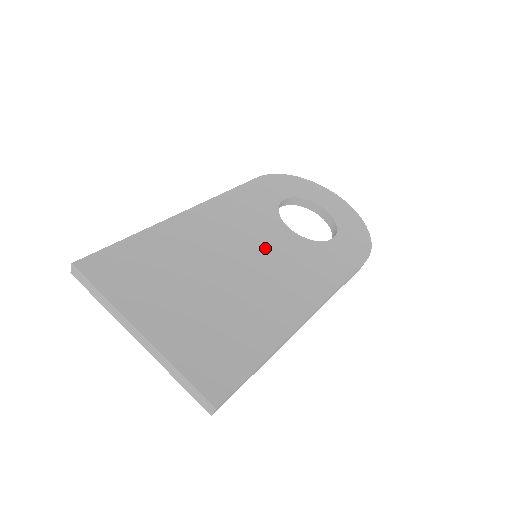
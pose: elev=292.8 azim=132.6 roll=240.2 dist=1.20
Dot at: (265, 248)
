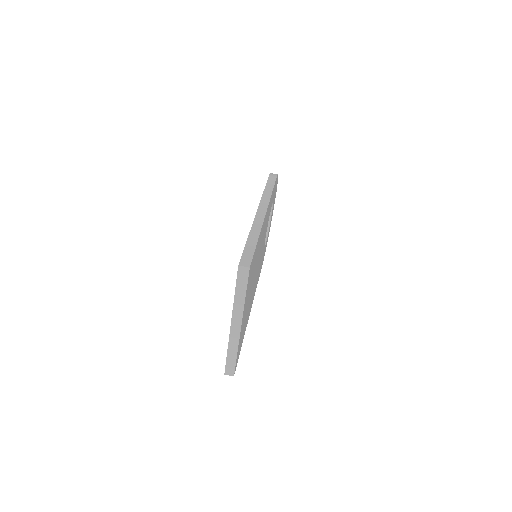
Dot at: occluded
